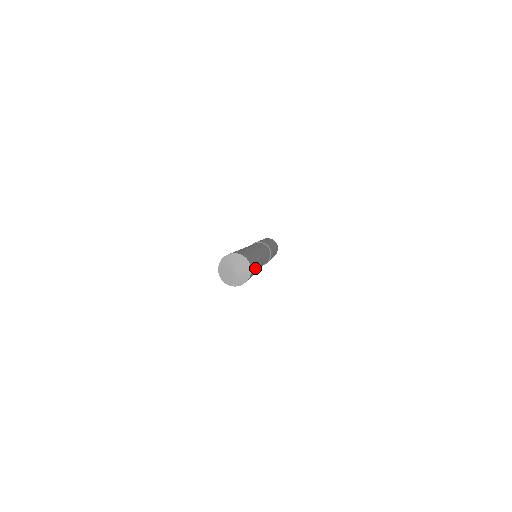
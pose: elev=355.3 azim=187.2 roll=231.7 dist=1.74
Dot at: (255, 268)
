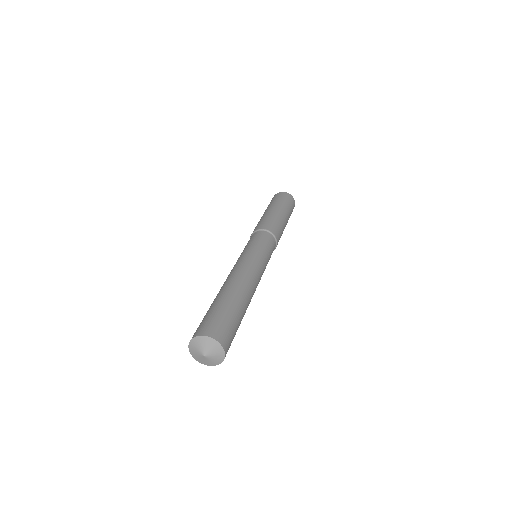
Dot at: occluded
